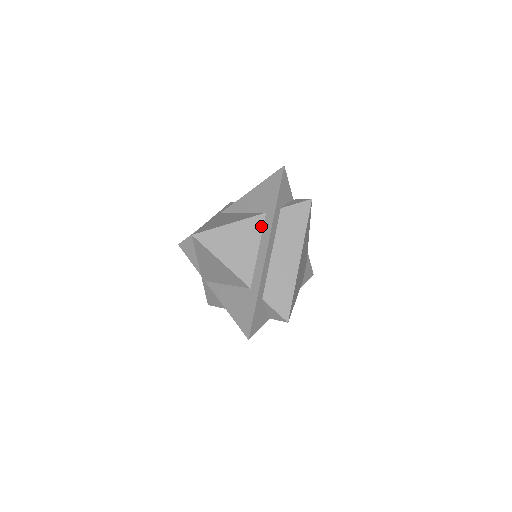
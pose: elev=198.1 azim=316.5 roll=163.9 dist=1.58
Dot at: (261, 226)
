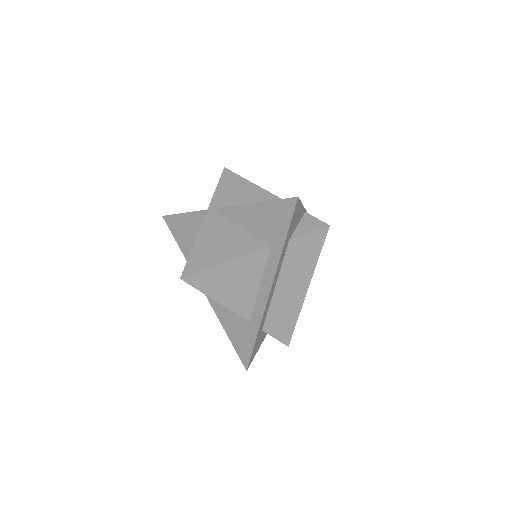
Dot at: (264, 261)
